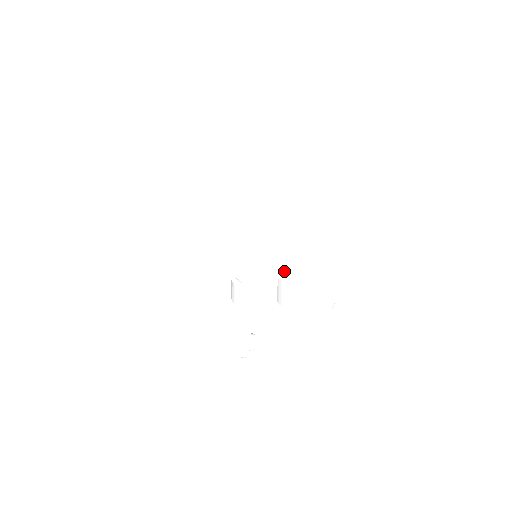
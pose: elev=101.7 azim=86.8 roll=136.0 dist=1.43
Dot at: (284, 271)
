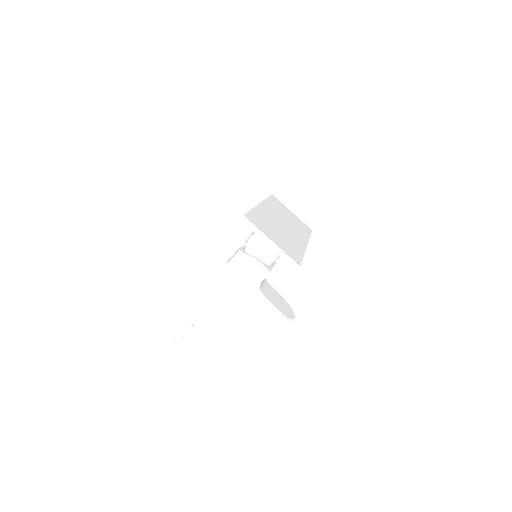
Dot at: (292, 257)
